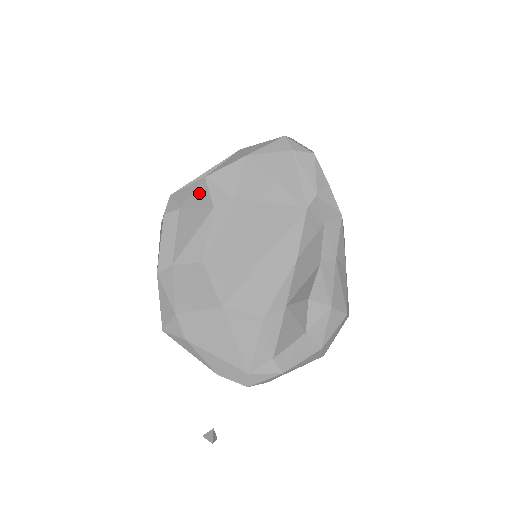
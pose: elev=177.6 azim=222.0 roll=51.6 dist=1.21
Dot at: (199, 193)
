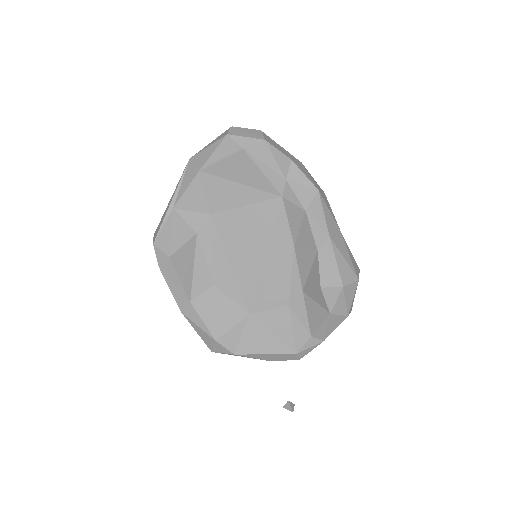
Dot at: (177, 229)
